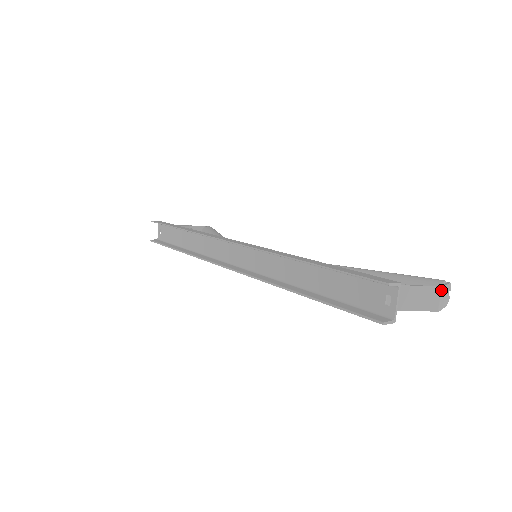
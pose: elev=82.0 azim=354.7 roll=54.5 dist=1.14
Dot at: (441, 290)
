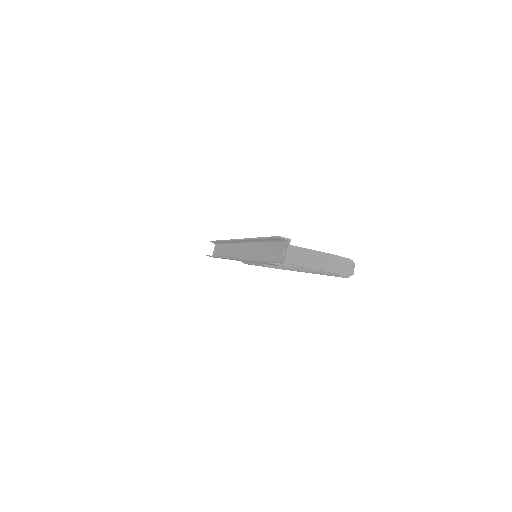
Dot at: (333, 257)
